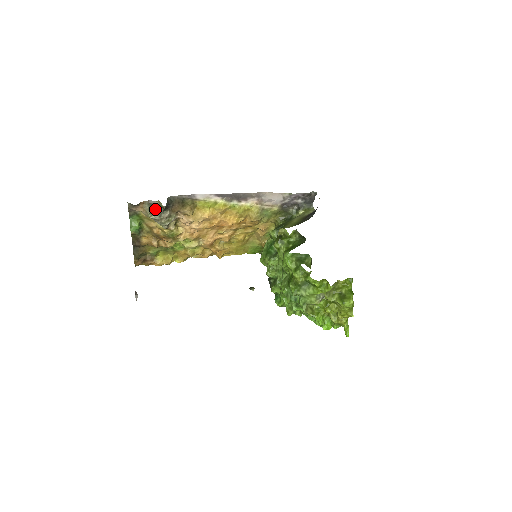
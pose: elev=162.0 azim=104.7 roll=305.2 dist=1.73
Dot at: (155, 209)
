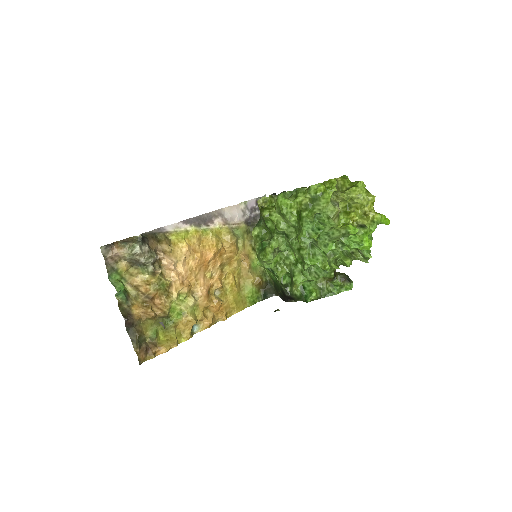
Dot at: (132, 242)
